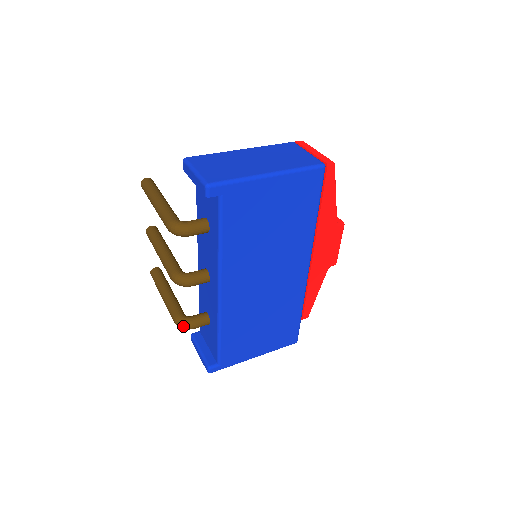
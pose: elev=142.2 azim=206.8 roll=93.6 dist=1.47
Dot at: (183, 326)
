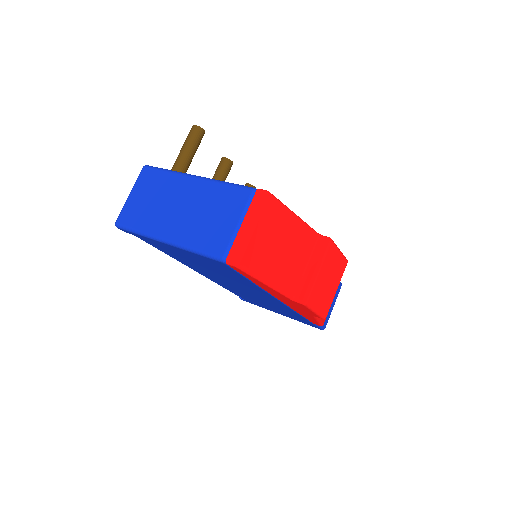
Dot at: occluded
